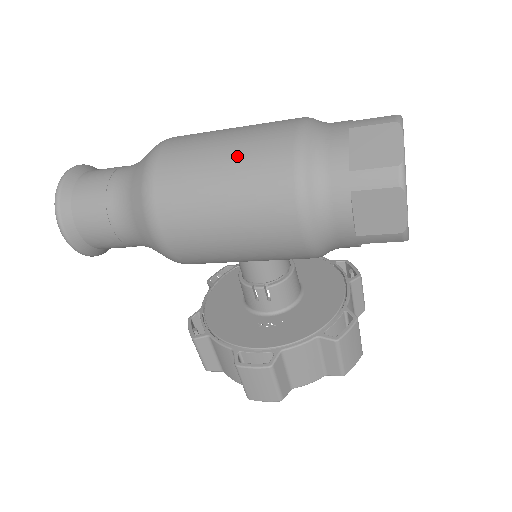
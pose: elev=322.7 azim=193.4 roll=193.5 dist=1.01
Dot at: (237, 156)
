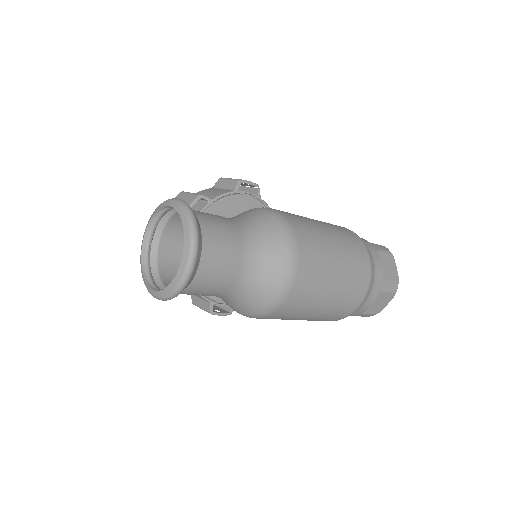
Dot at: (331, 307)
